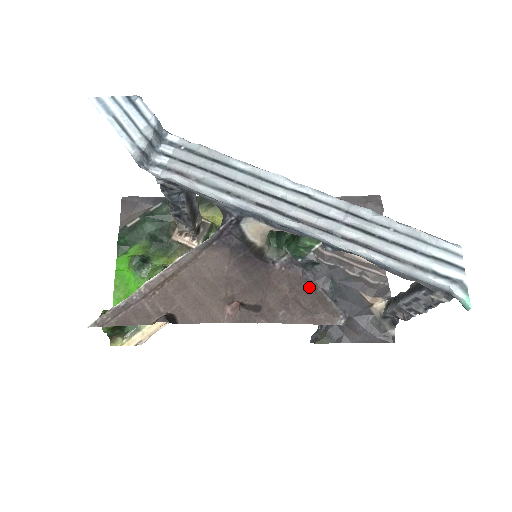
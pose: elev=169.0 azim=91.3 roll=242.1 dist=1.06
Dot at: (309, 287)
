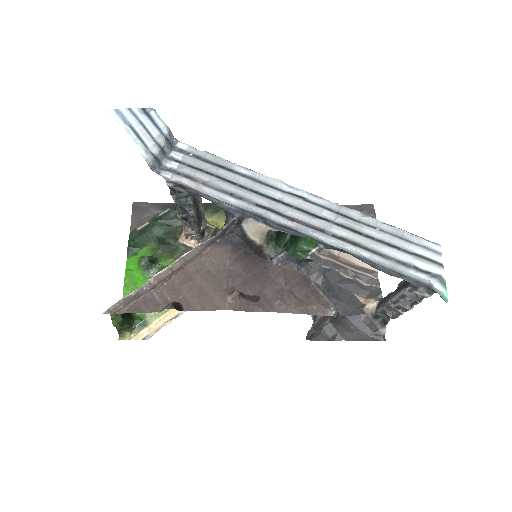
Dot at: (303, 281)
